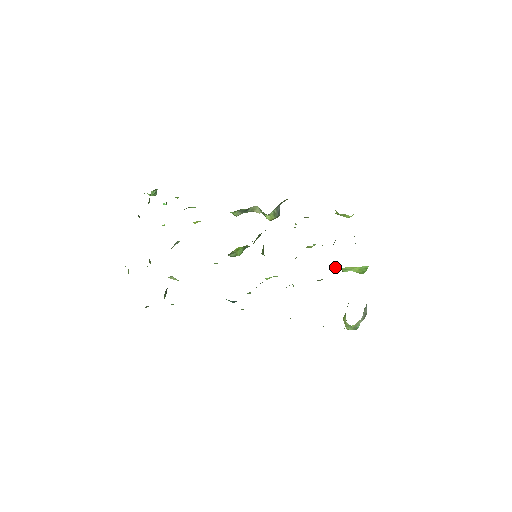
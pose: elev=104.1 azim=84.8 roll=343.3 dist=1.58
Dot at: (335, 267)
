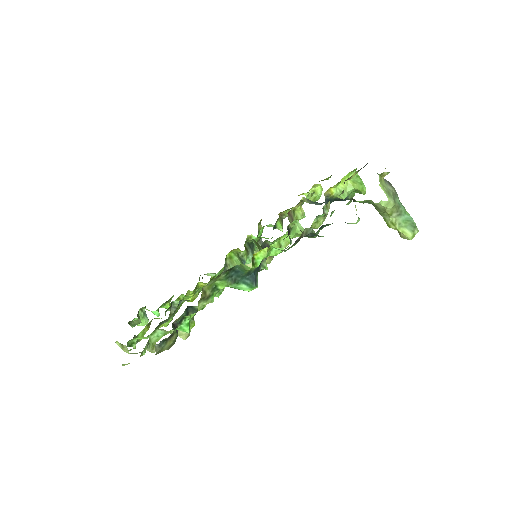
Dot at: (326, 191)
